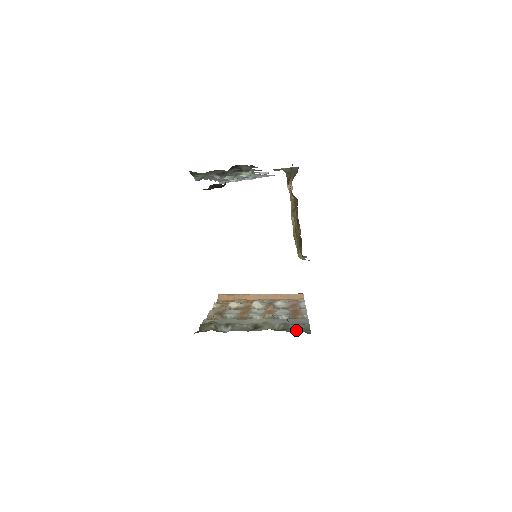
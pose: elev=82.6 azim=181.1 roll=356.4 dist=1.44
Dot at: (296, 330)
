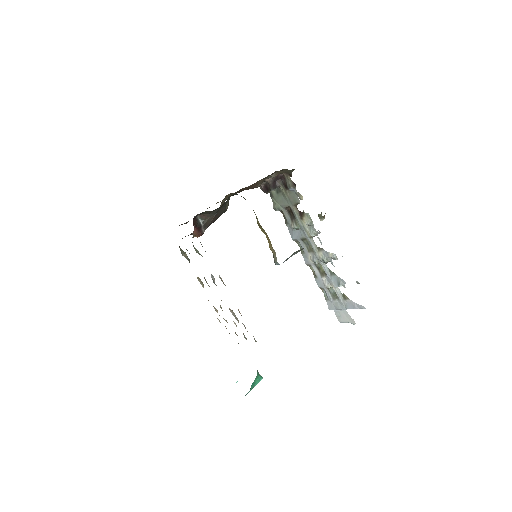
Dot at: (195, 227)
